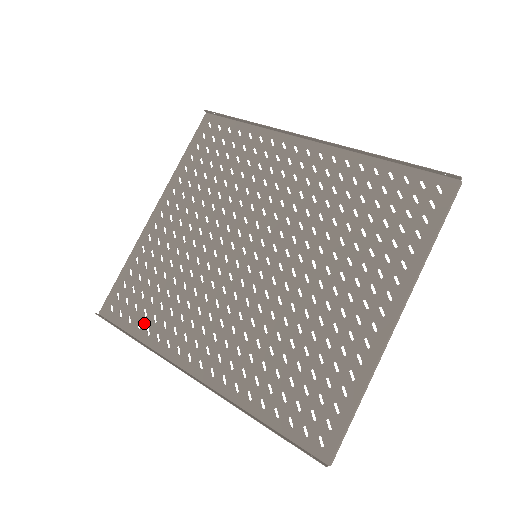
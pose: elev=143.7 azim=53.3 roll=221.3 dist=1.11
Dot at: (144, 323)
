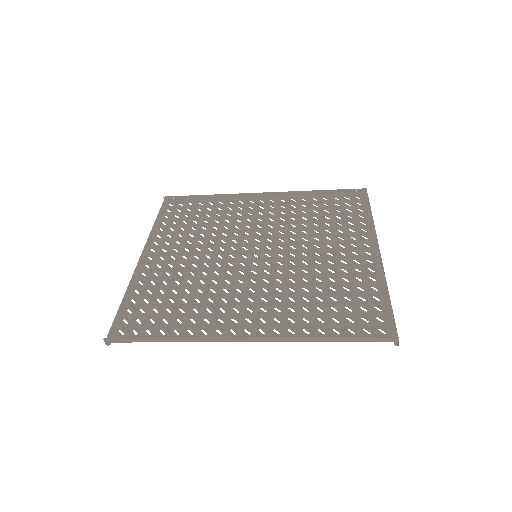
Dot at: (168, 328)
